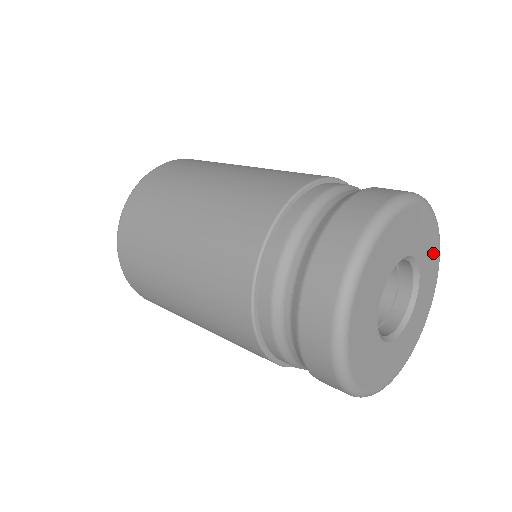
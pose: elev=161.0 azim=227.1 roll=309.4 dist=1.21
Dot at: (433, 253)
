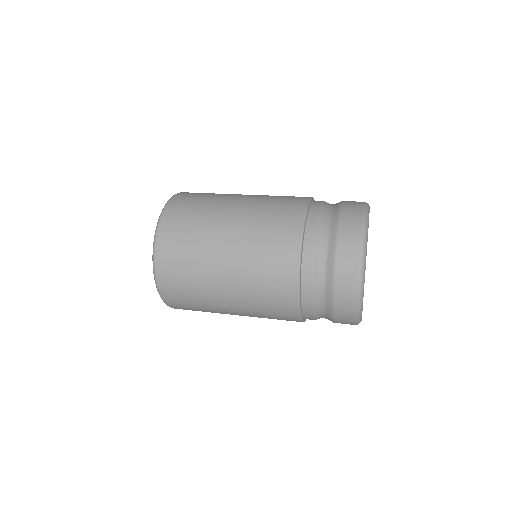
Dot at: occluded
